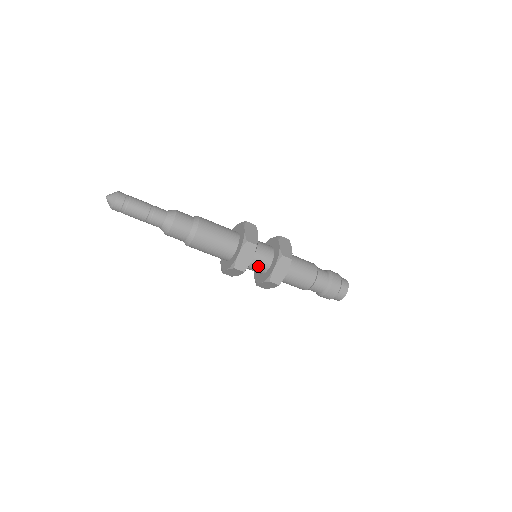
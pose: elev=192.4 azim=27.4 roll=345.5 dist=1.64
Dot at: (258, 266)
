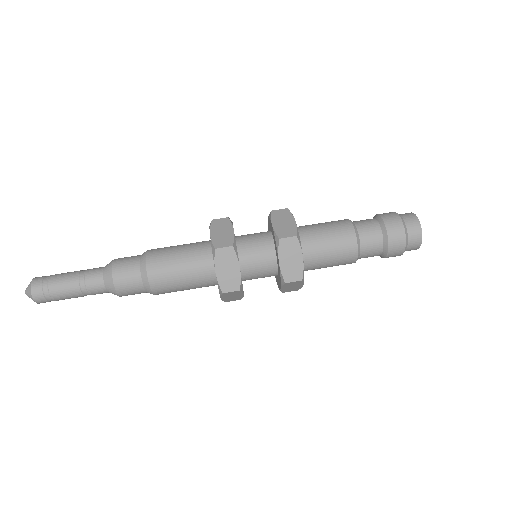
Dot at: (260, 270)
